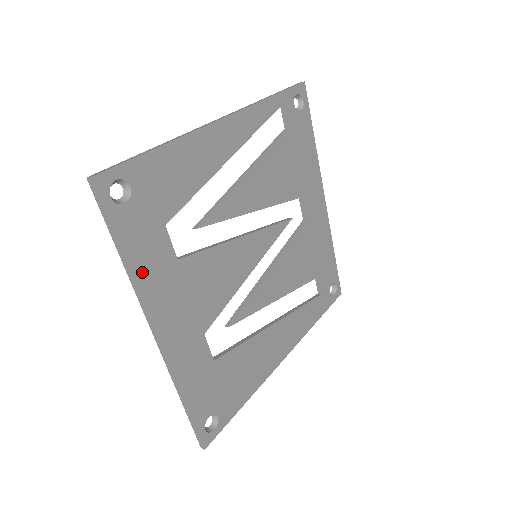
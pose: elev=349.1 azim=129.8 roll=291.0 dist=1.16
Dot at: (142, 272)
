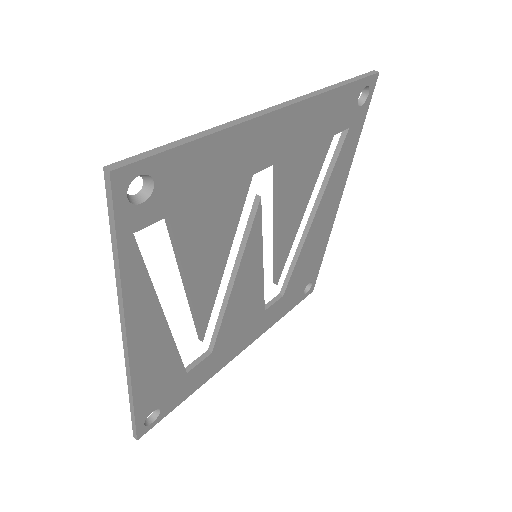
Dot at: (203, 379)
